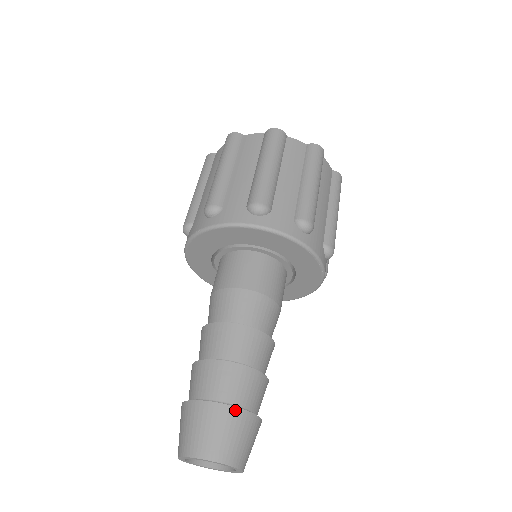
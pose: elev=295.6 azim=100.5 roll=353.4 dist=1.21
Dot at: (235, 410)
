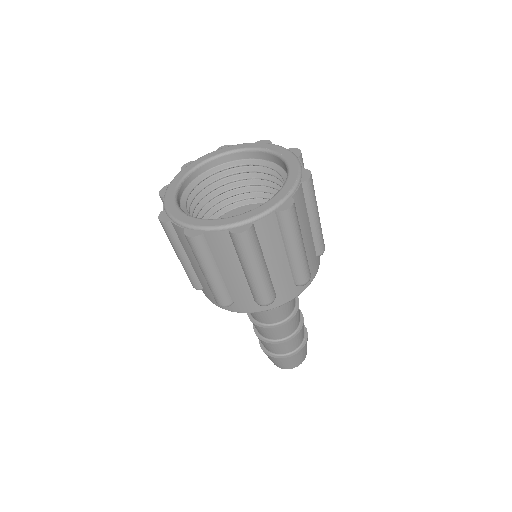
Dot at: (297, 354)
